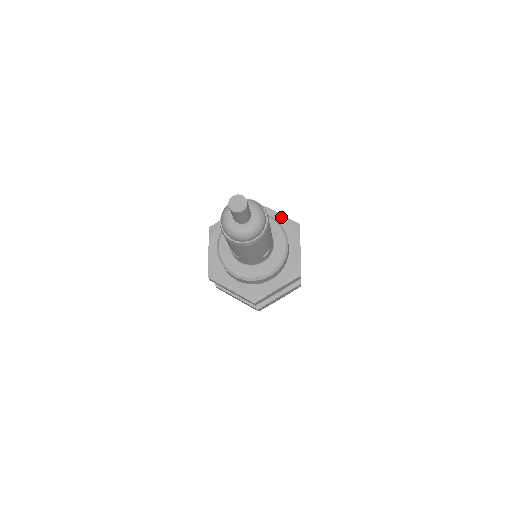
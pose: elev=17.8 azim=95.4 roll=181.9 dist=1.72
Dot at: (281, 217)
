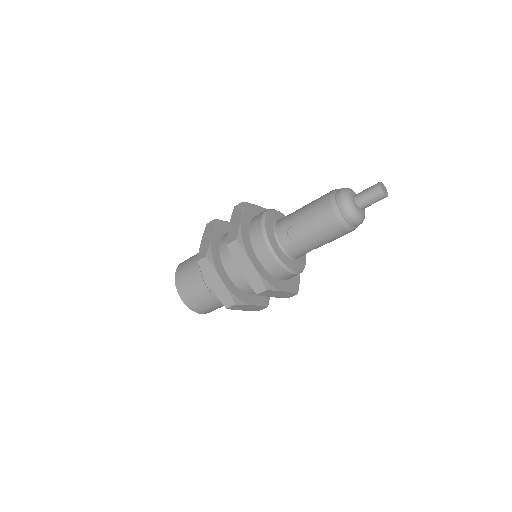
Dot at: occluded
